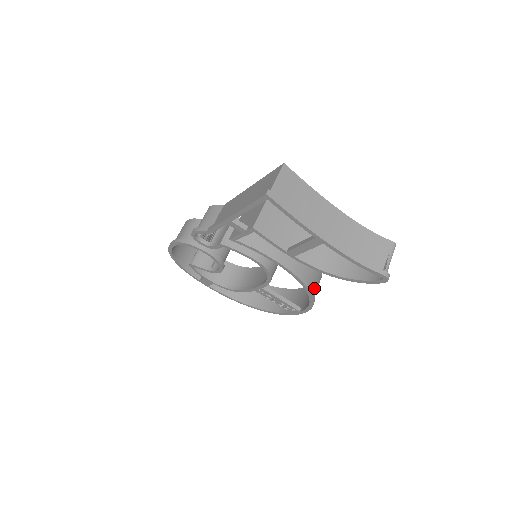
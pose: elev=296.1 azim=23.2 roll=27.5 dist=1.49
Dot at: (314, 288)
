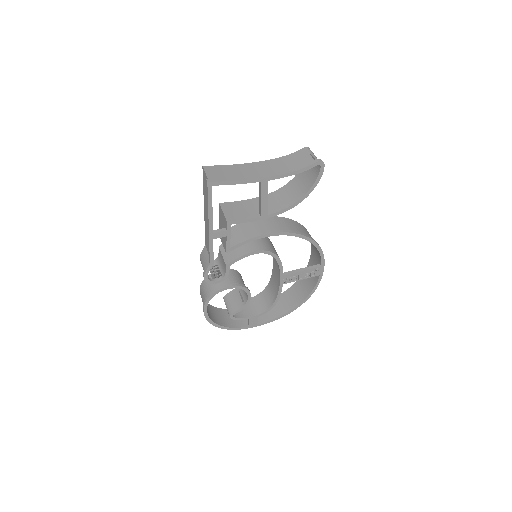
Dot at: occluded
